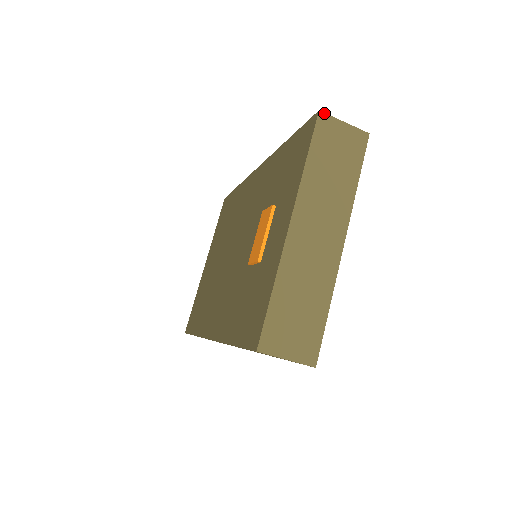
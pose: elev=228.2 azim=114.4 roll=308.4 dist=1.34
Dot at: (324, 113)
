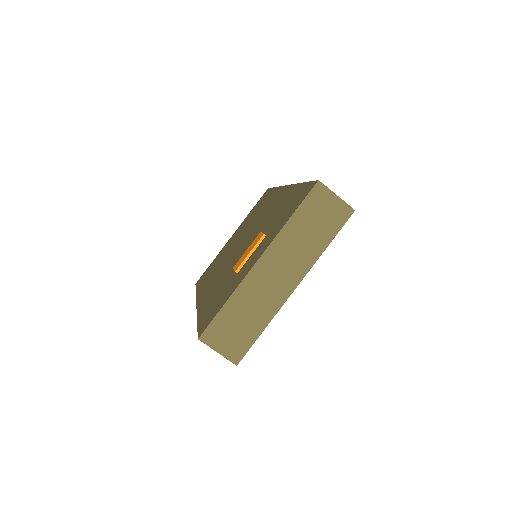
Dot at: (322, 183)
